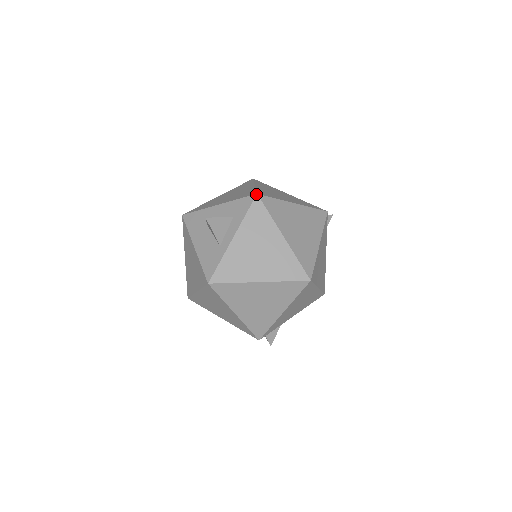
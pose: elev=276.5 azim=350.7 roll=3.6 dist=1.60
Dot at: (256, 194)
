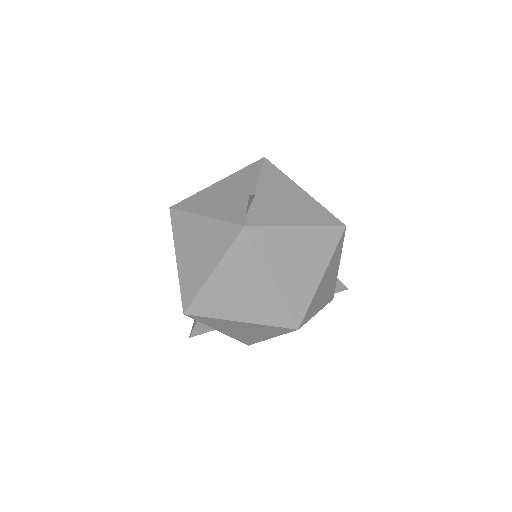
Dot at: occluded
